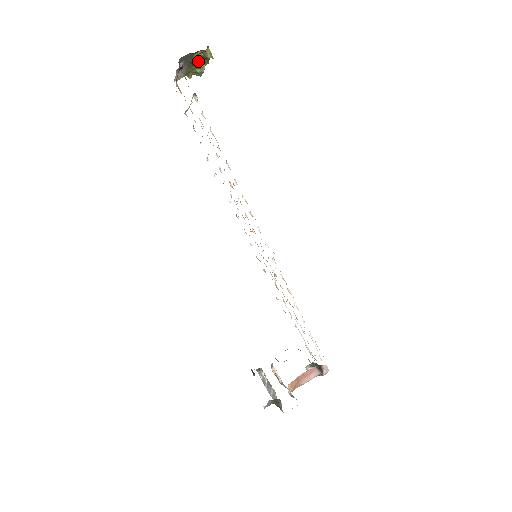
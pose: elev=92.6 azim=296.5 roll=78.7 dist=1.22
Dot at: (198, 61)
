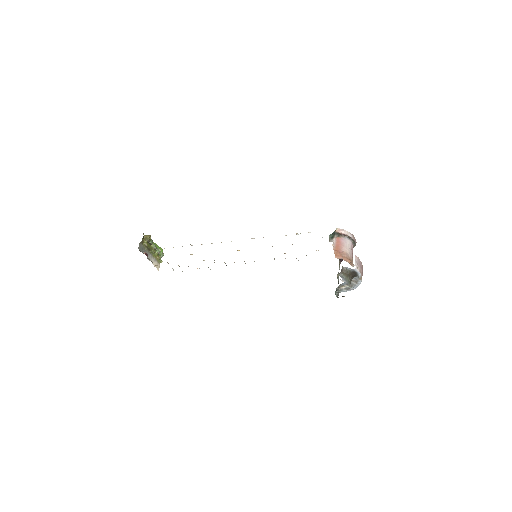
Dot at: (149, 245)
